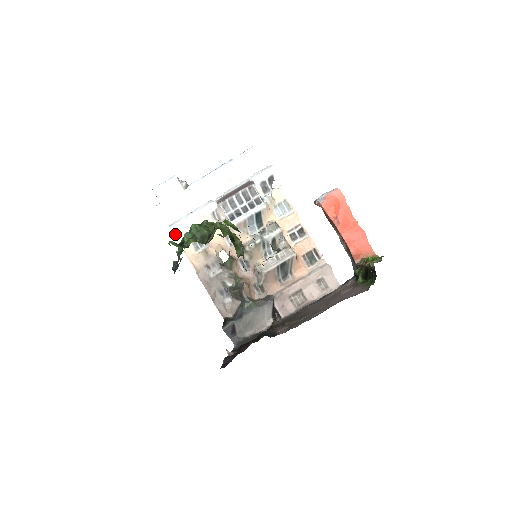
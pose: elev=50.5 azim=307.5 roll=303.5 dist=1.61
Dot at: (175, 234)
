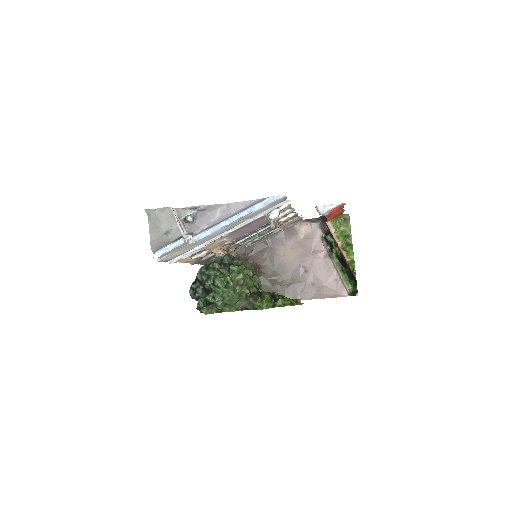
Dot at: (175, 262)
